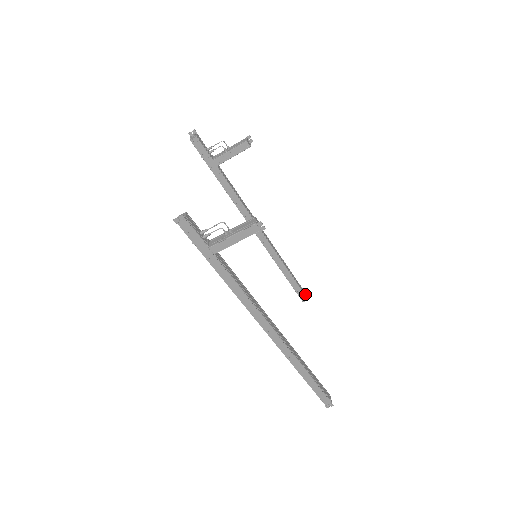
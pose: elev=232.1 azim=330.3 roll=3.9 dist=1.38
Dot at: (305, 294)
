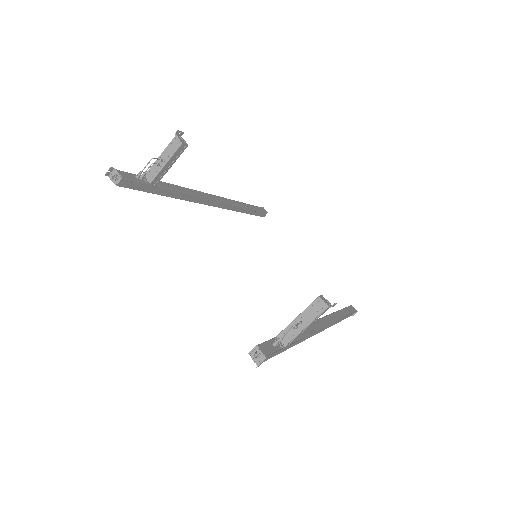
Dot at: (263, 210)
